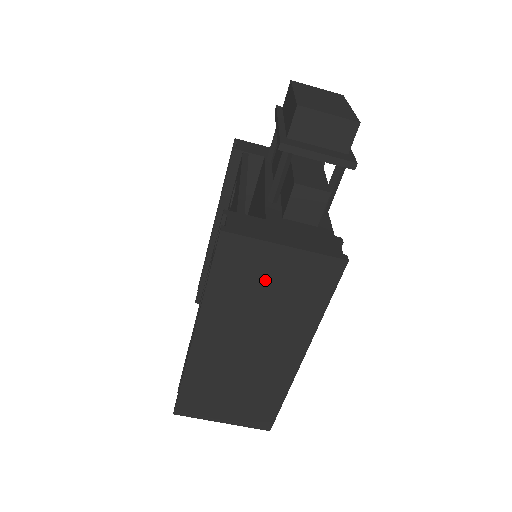
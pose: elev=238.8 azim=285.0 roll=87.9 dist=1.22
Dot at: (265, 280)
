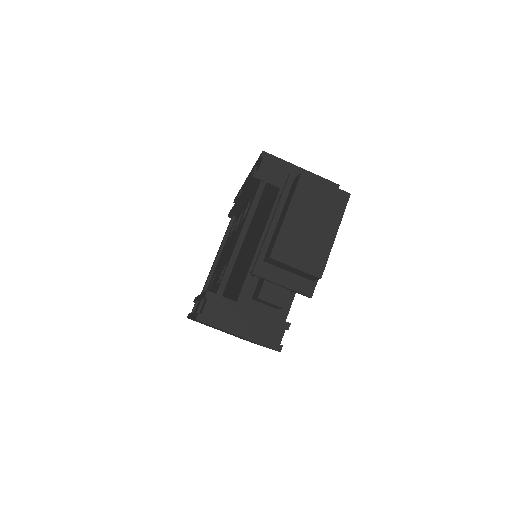
Dot at: occluded
